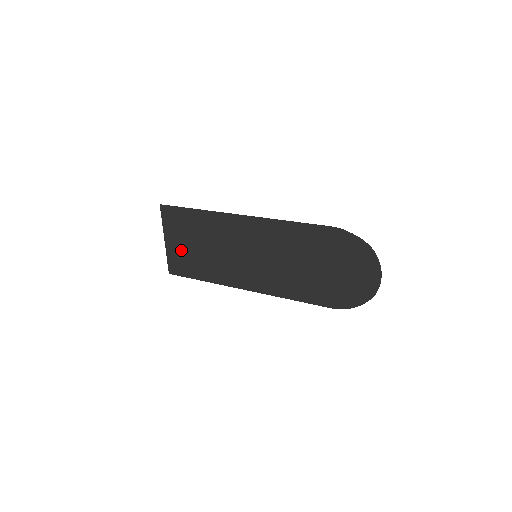
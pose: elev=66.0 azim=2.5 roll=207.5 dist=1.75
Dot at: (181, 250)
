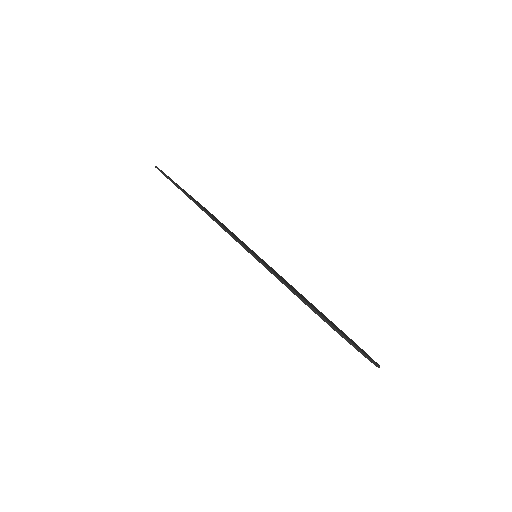
Dot at: occluded
